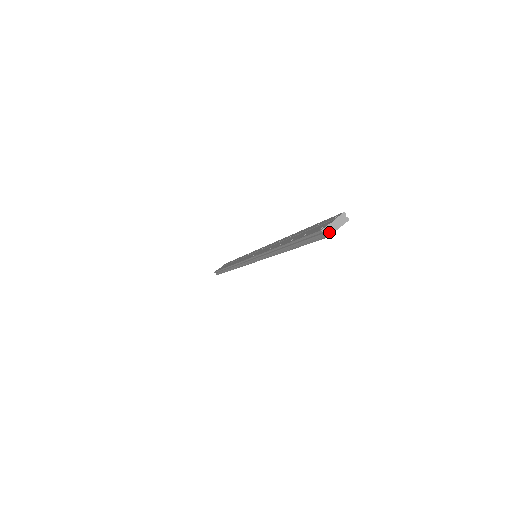
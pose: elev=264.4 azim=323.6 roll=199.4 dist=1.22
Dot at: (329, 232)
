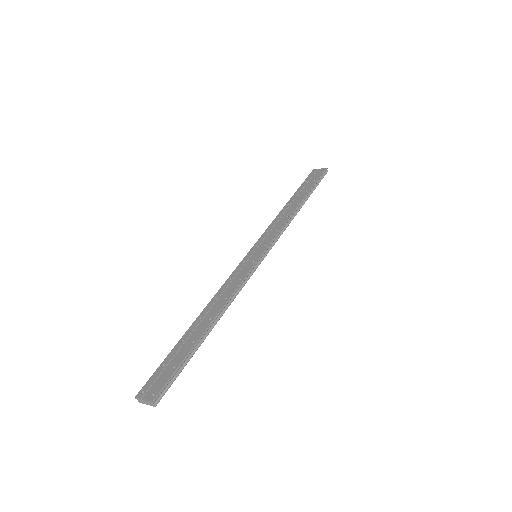
Dot at: (140, 401)
